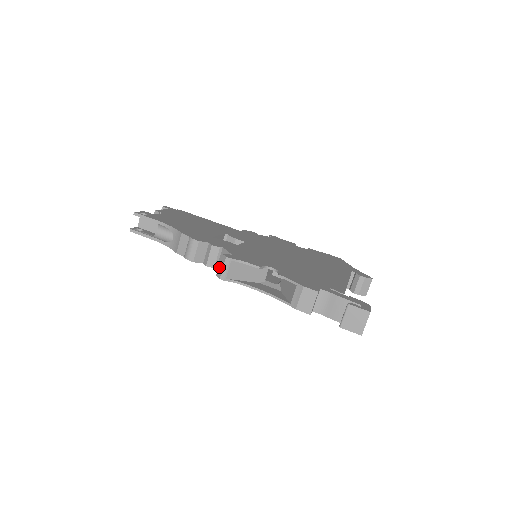
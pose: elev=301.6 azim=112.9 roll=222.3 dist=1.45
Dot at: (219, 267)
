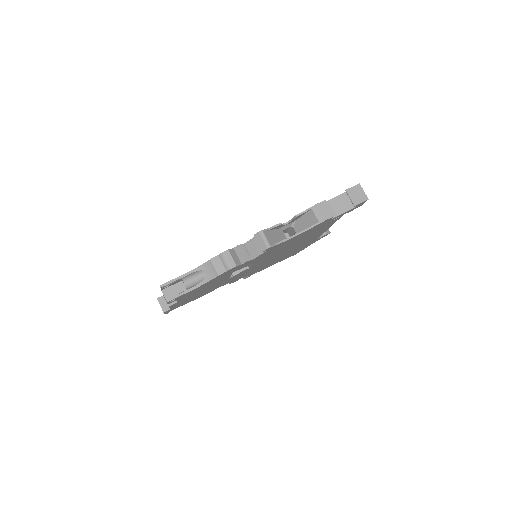
Dot at: (259, 244)
